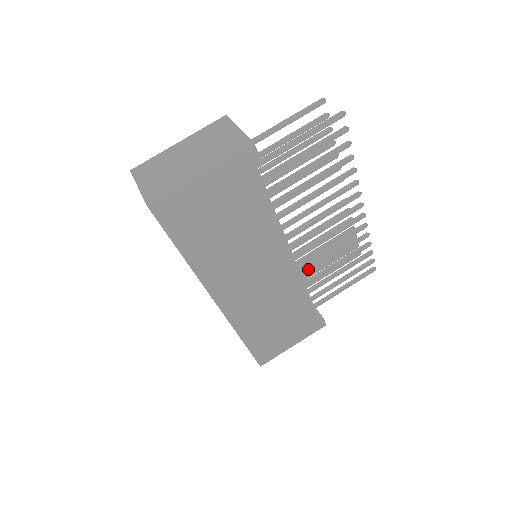
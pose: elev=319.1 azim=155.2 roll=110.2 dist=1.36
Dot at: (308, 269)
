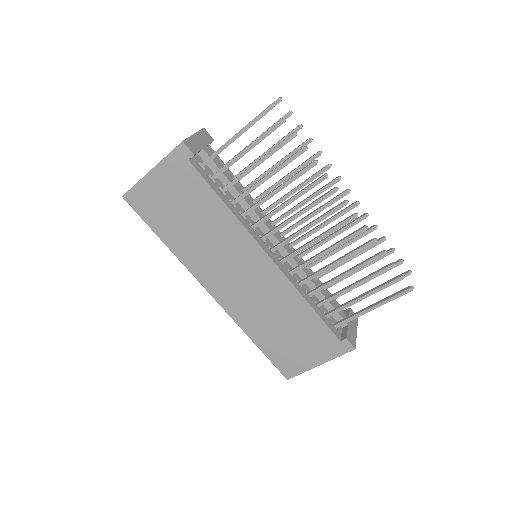
Dot at: (310, 275)
